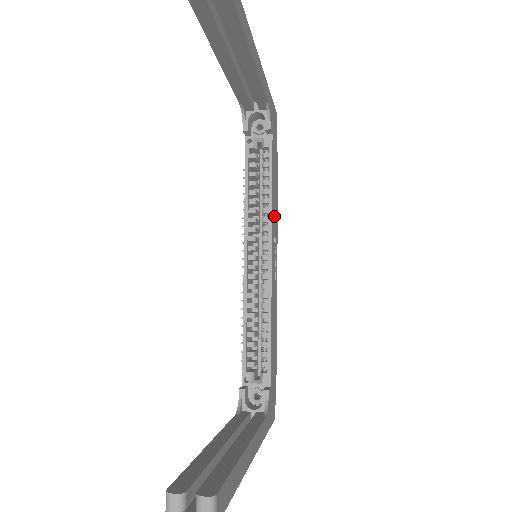
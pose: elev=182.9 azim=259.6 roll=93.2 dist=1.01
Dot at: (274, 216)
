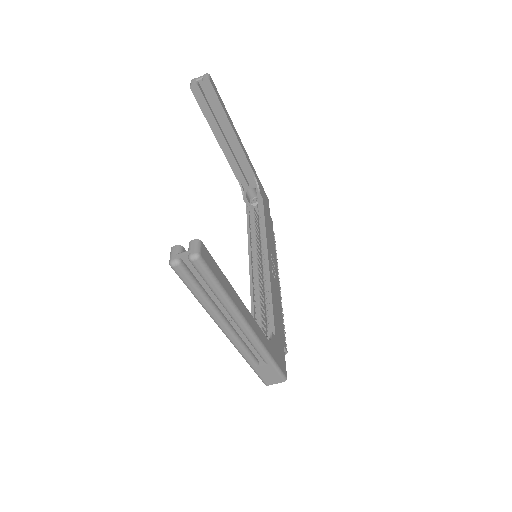
Dot at: (270, 243)
